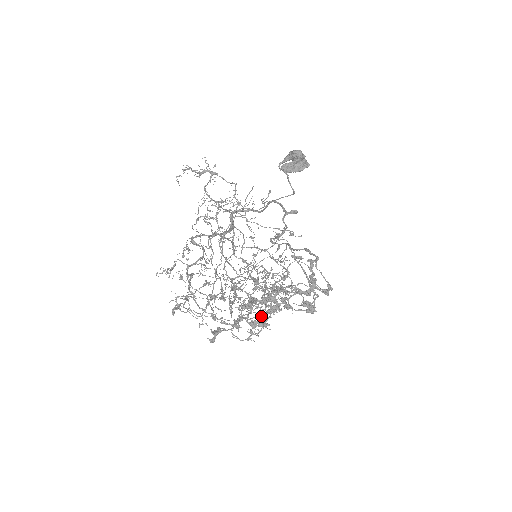
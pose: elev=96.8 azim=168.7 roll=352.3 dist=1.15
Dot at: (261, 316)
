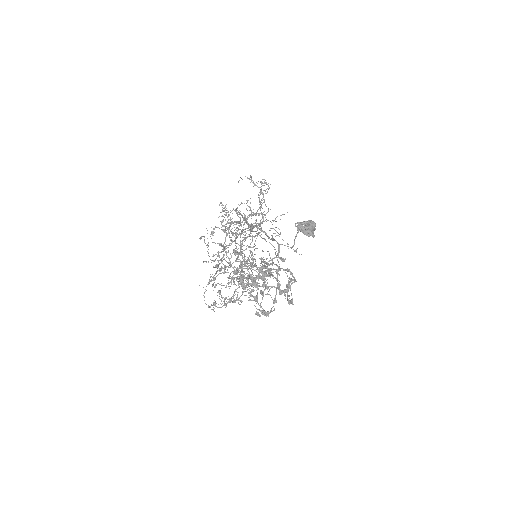
Dot at: (253, 277)
